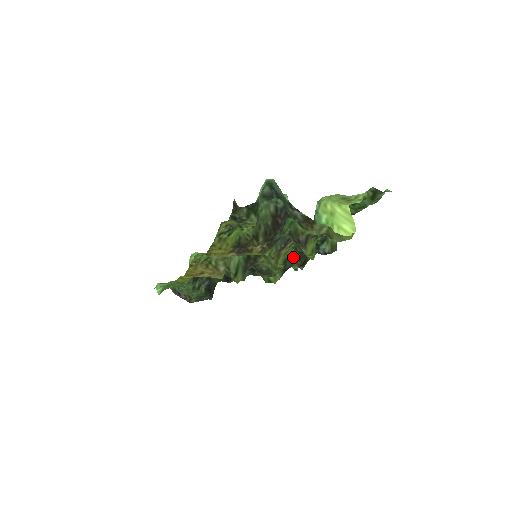
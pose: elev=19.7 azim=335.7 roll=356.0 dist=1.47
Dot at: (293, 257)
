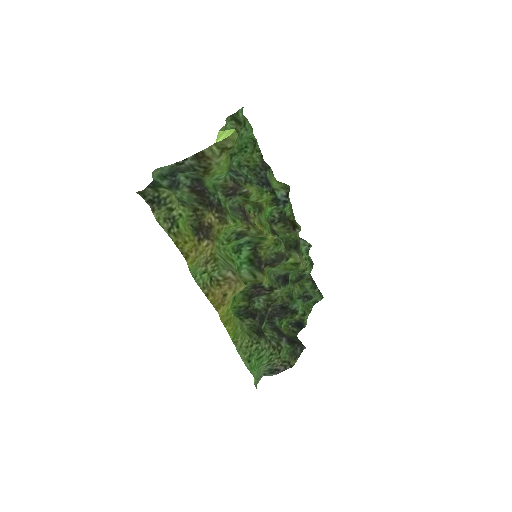
Dot at: (281, 230)
